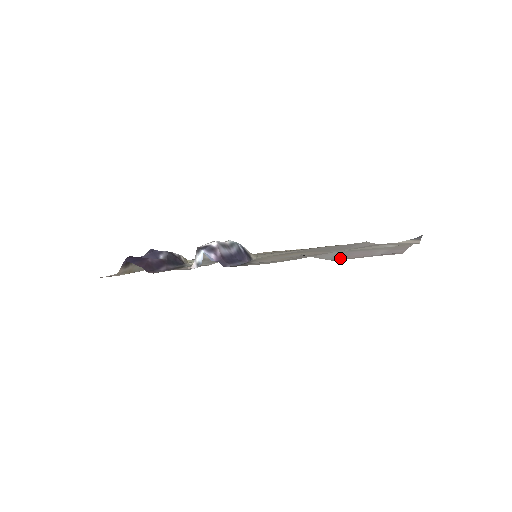
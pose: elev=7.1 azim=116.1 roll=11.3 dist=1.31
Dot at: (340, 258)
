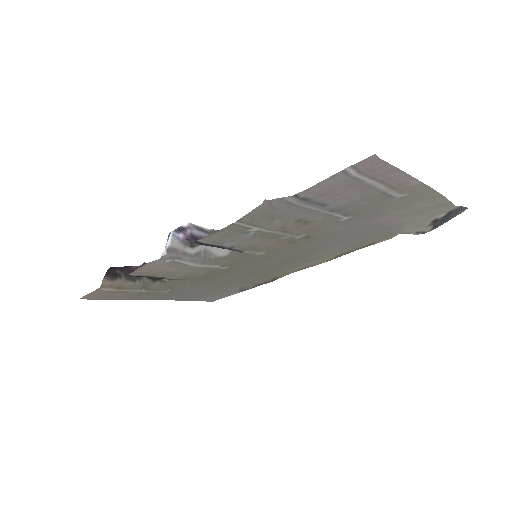
Dot at: (314, 197)
